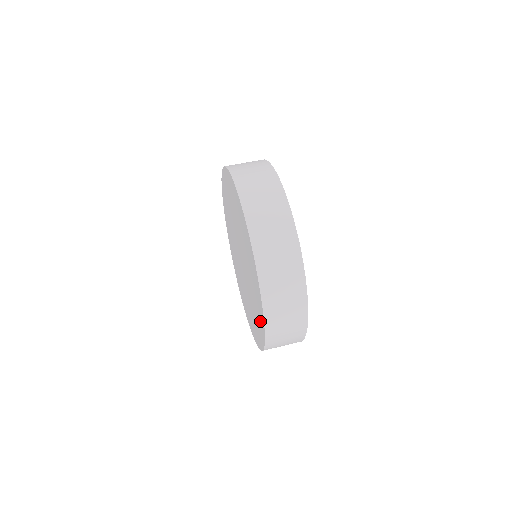
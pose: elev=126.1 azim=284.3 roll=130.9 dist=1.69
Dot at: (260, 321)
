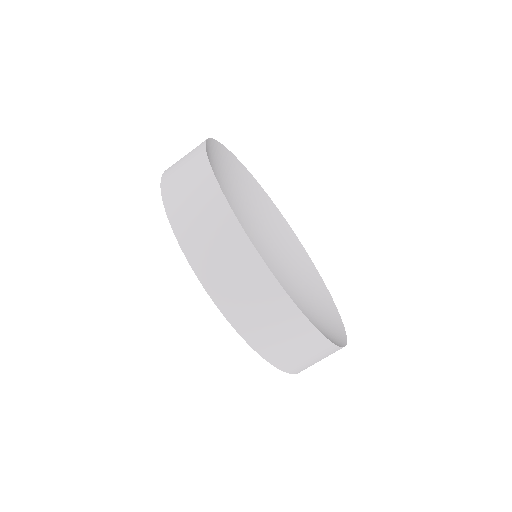
Dot at: occluded
